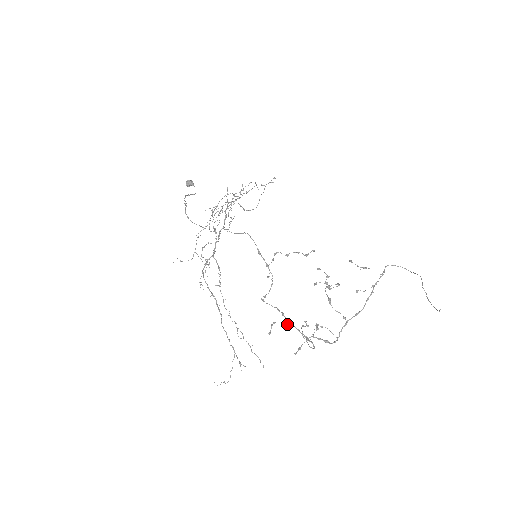
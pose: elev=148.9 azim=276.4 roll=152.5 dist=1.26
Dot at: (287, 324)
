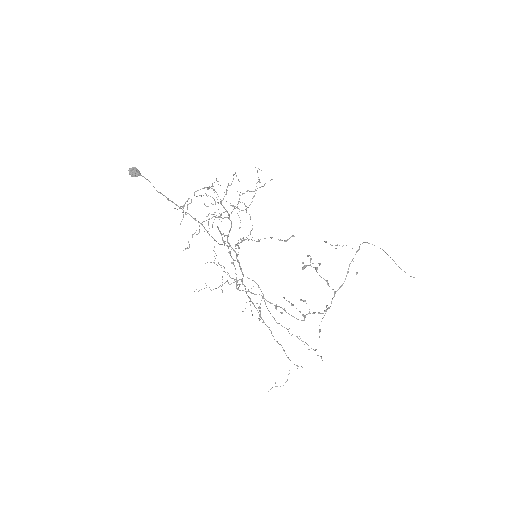
Dot at: (276, 307)
